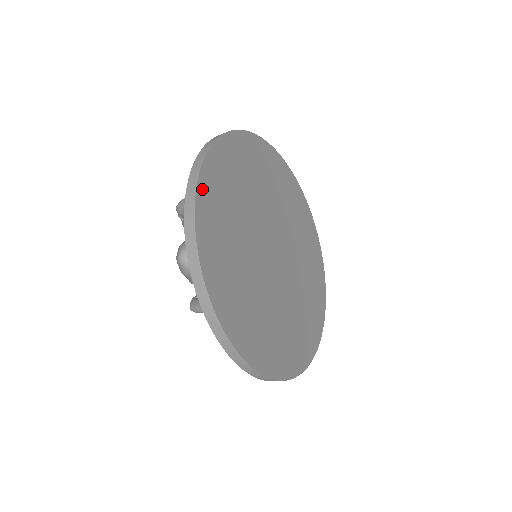
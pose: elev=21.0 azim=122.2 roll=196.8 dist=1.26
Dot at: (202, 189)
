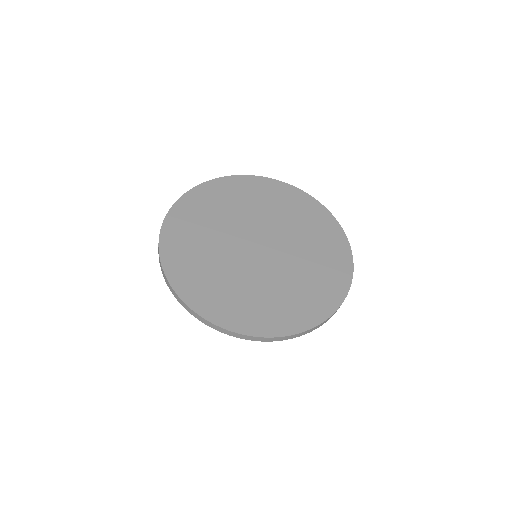
Dot at: (182, 292)
